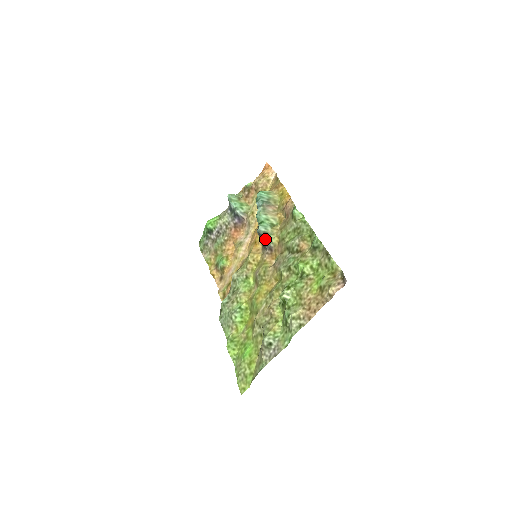
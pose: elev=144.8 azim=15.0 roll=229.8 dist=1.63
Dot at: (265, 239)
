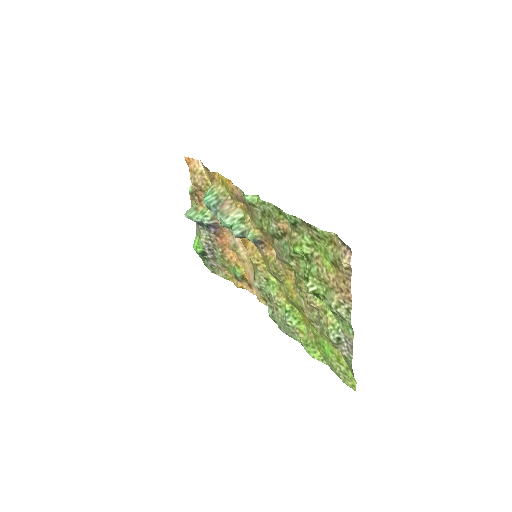
Dot at: occluded
